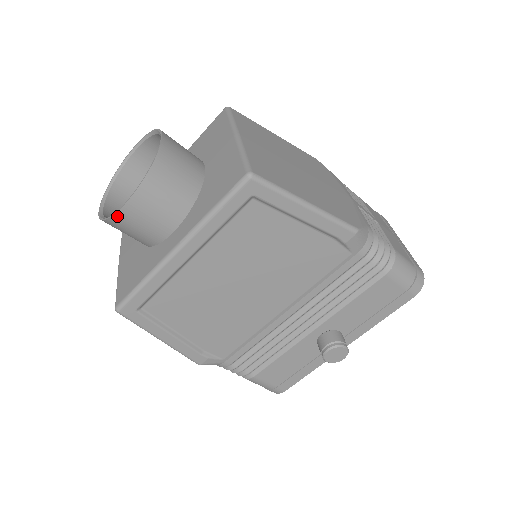
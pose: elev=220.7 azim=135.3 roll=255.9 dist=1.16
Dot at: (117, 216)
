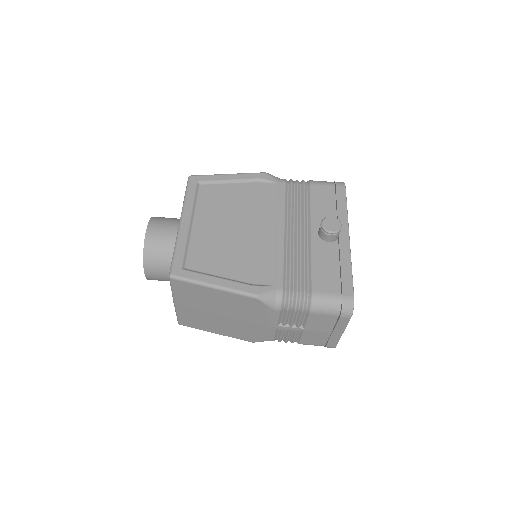
Dot at: (146, 241)
